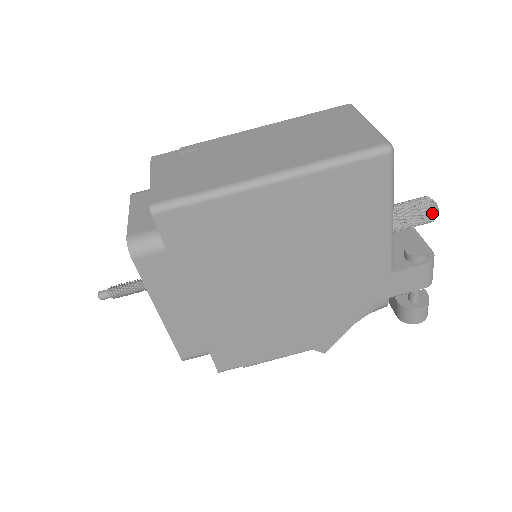
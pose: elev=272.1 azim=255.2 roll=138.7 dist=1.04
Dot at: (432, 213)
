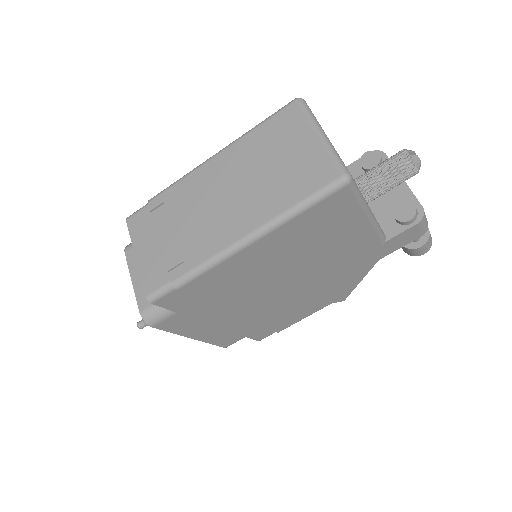
Dot at: (414, 170)
